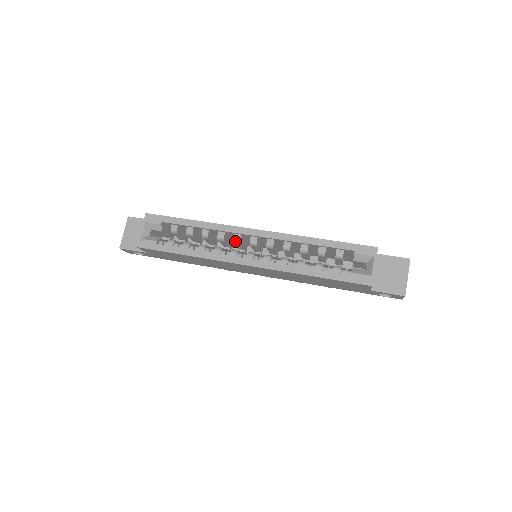
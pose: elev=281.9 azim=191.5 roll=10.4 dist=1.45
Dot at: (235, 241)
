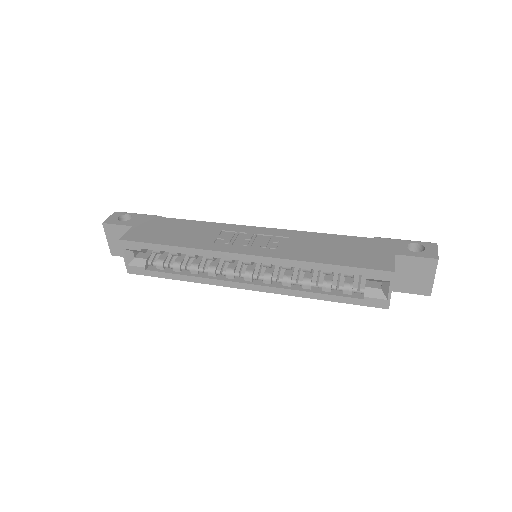
Dot at: occluded
